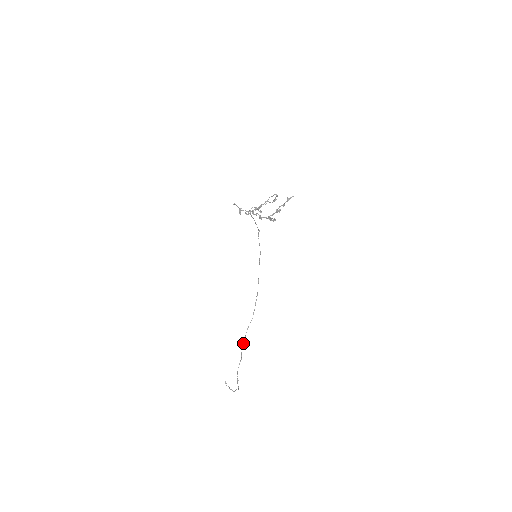
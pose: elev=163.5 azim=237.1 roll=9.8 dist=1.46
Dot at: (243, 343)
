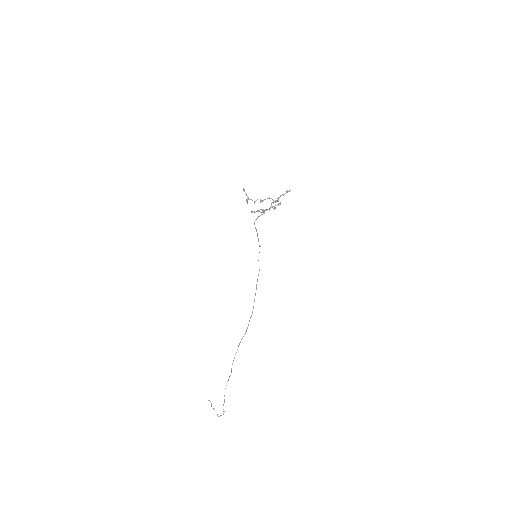
Dot at: occluded
